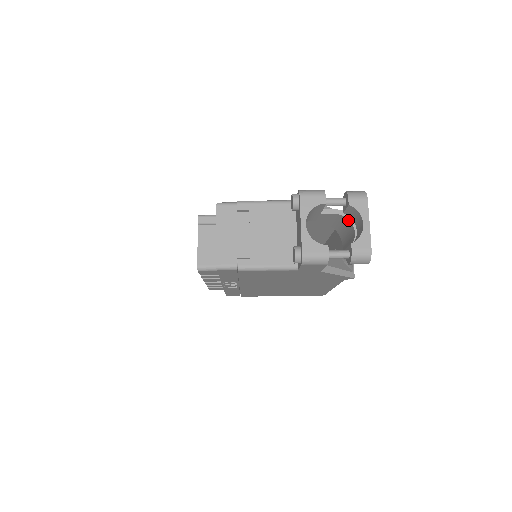
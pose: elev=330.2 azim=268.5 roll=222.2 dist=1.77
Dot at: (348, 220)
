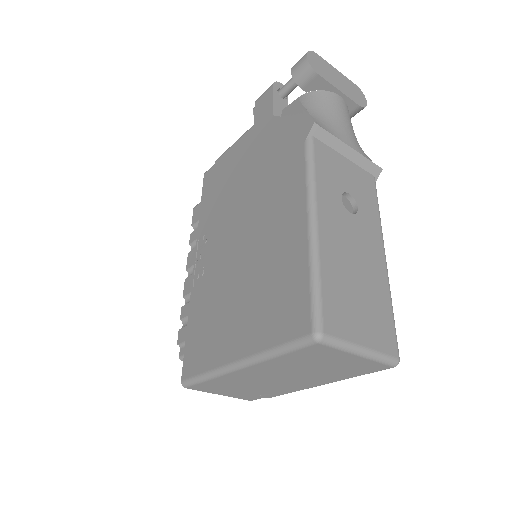
Dot at: occluded
